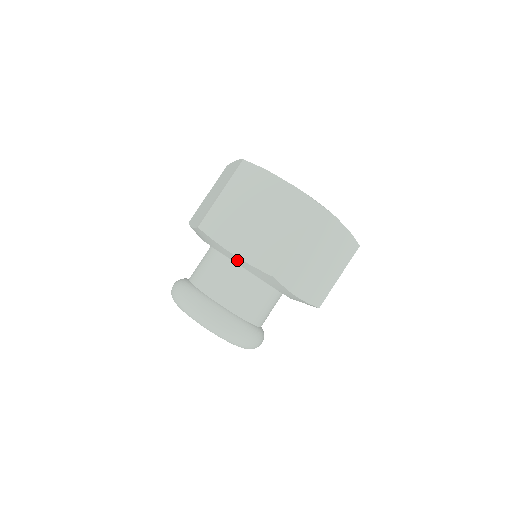
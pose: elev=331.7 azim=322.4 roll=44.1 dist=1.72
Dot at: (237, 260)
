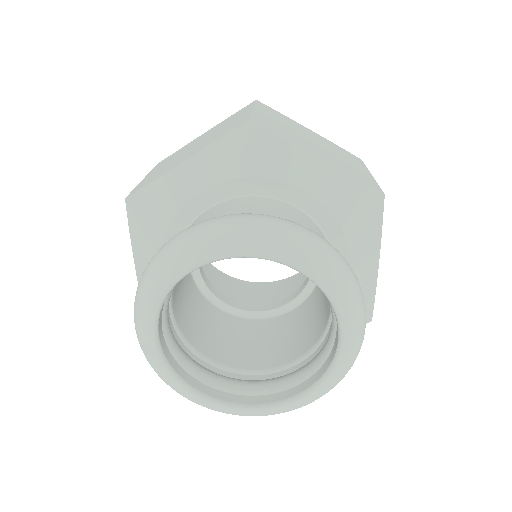
Dot at: (318, 177)
